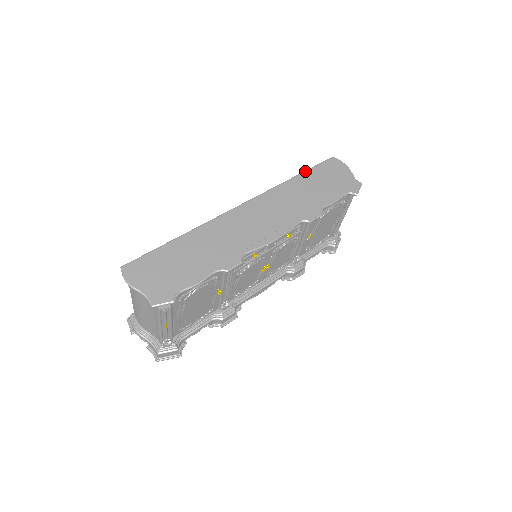
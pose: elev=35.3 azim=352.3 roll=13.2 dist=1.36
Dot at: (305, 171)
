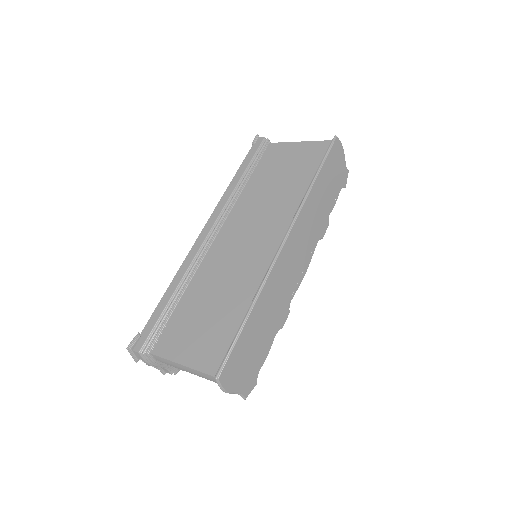
Dot at: (321, 168)
